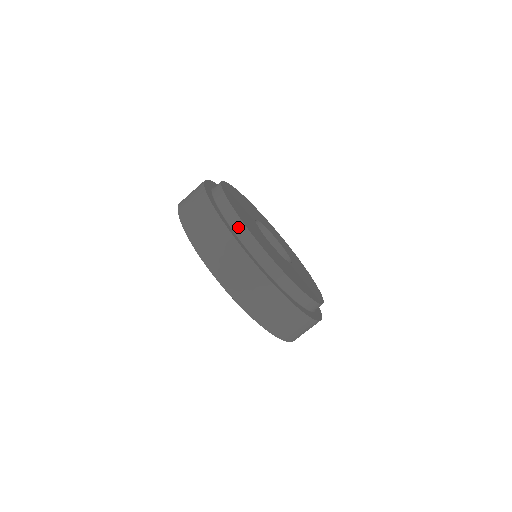
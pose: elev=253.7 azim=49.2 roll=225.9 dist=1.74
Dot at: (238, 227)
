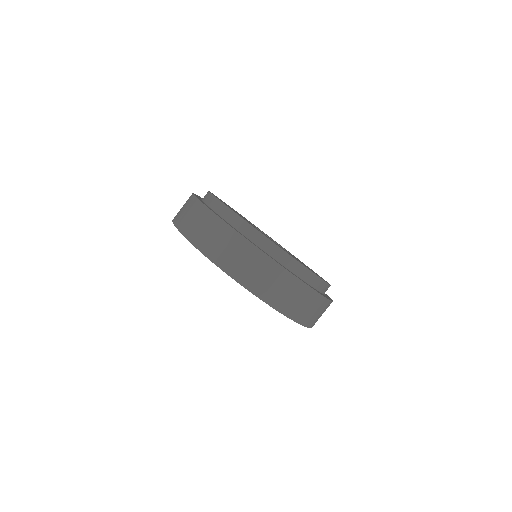
Dot at: occluded
